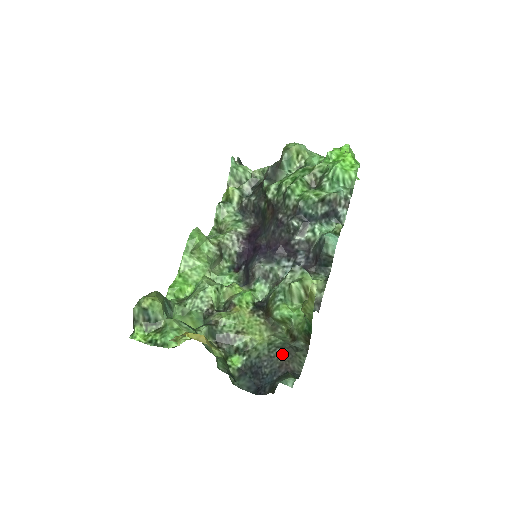
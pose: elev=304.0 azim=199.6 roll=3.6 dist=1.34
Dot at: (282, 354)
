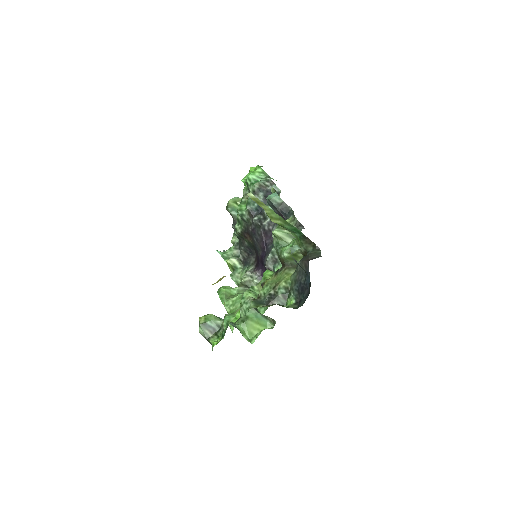
Dot at: (301, 261)
